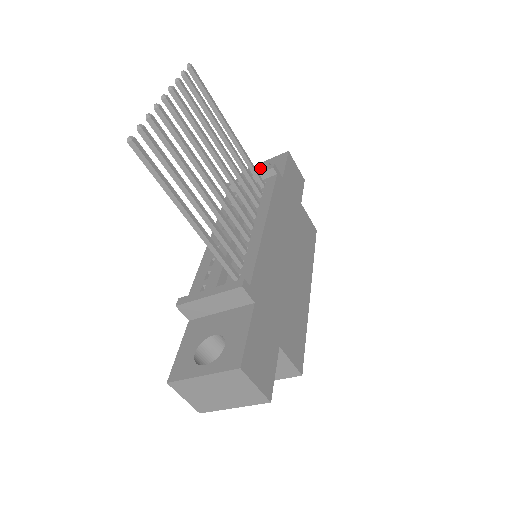
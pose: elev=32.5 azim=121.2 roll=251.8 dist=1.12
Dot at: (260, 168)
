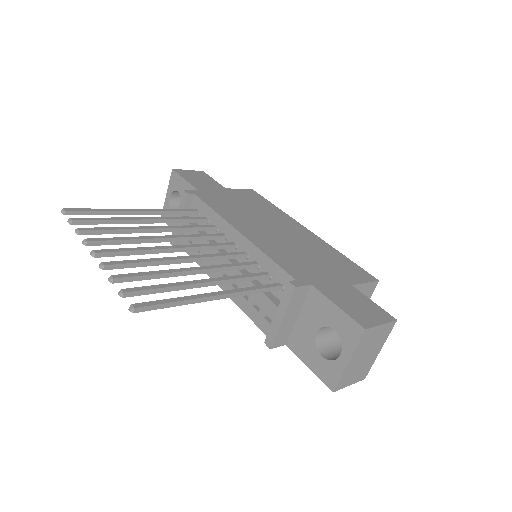
Dot at: (170, 202)
